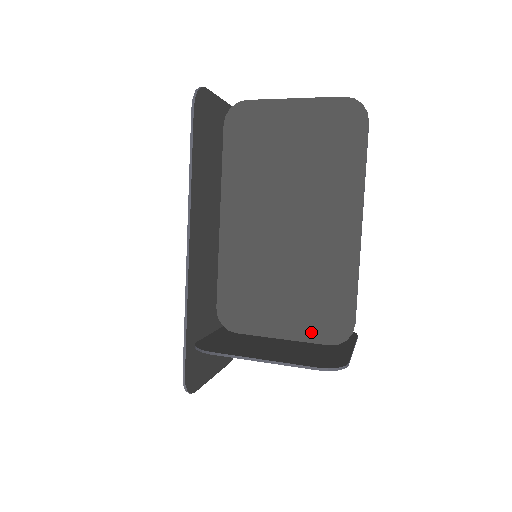
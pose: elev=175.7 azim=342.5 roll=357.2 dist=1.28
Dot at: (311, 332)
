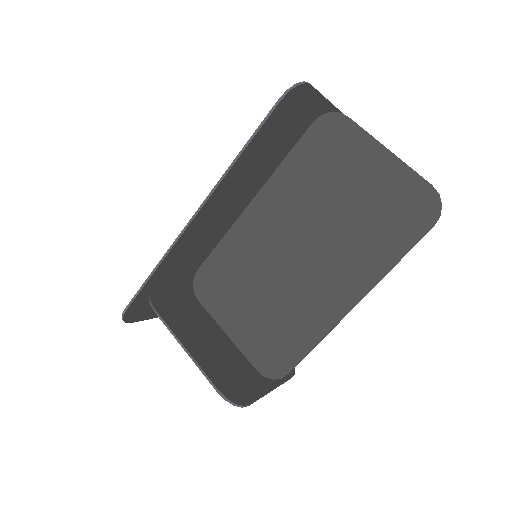
Dot at: (252, 350)
